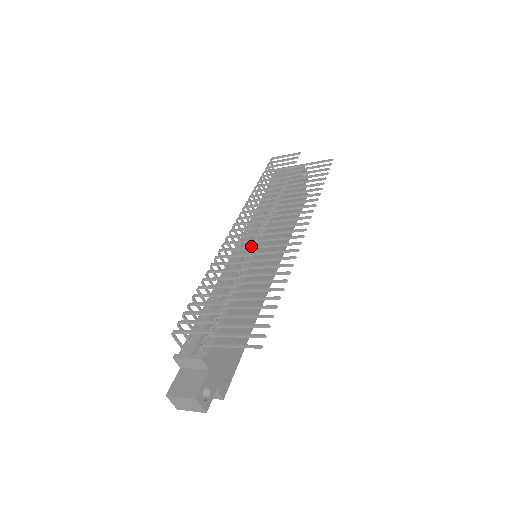
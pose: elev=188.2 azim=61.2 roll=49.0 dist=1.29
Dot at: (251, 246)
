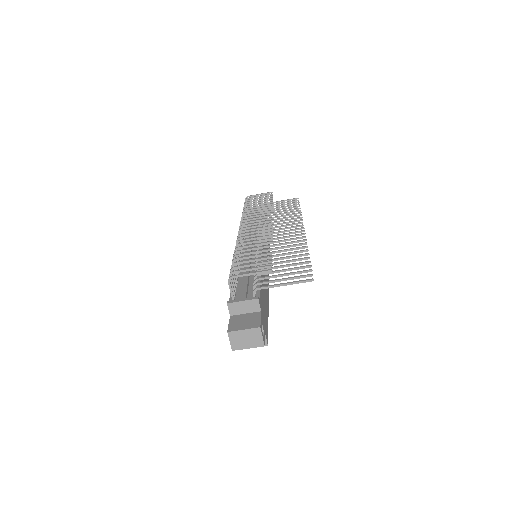
Dot at: occluded
